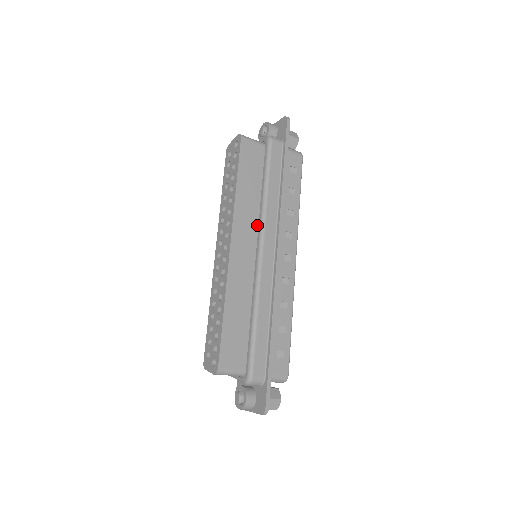
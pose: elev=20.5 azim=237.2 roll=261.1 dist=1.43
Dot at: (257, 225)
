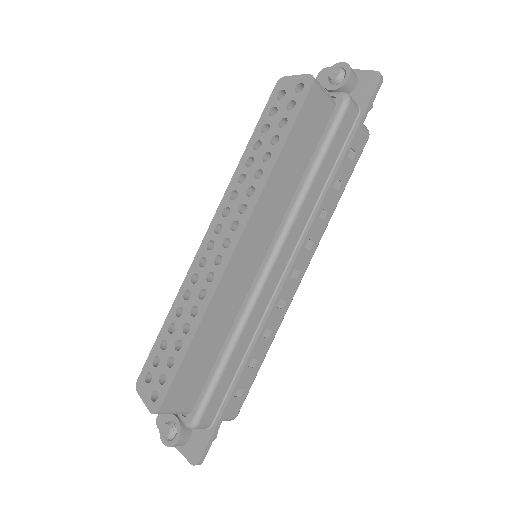
Dot at: (279, 222)
